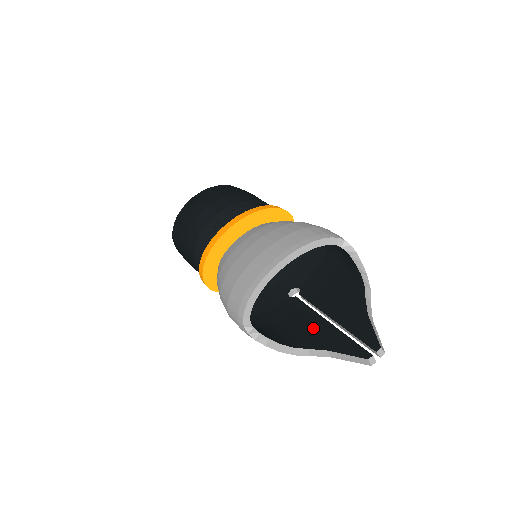
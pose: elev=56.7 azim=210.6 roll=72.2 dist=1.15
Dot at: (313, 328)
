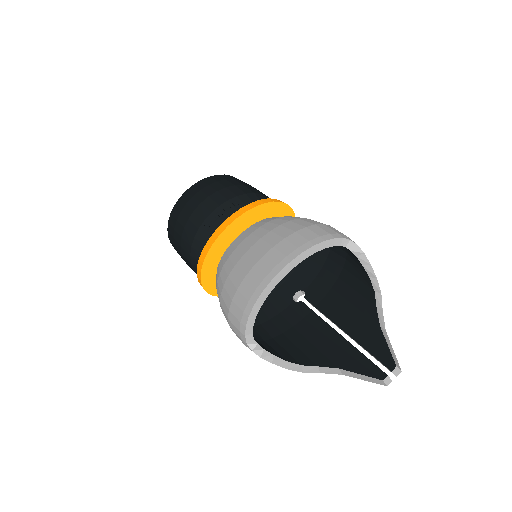
Dot at: (321, 340)
